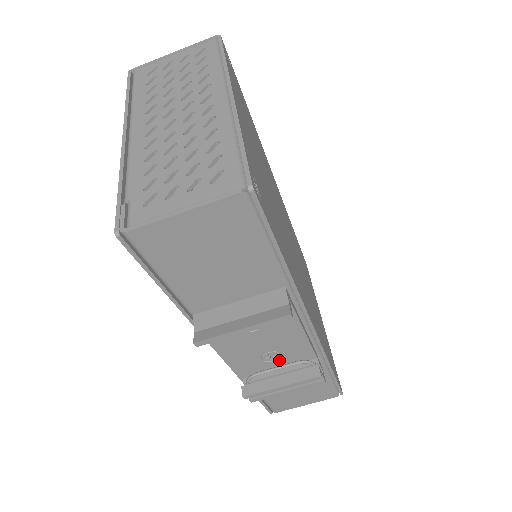
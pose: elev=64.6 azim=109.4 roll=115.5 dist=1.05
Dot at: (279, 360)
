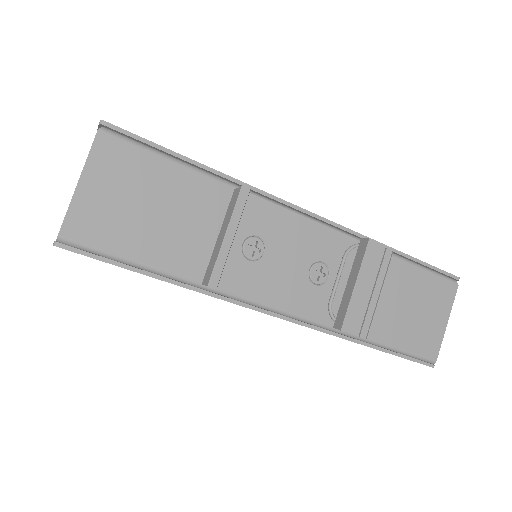
Dot at: (332, 272)
